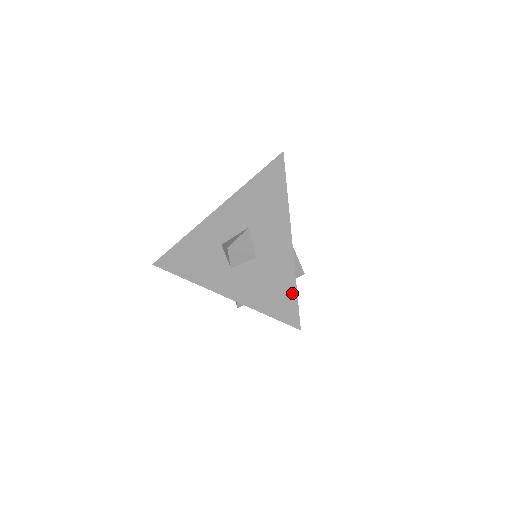
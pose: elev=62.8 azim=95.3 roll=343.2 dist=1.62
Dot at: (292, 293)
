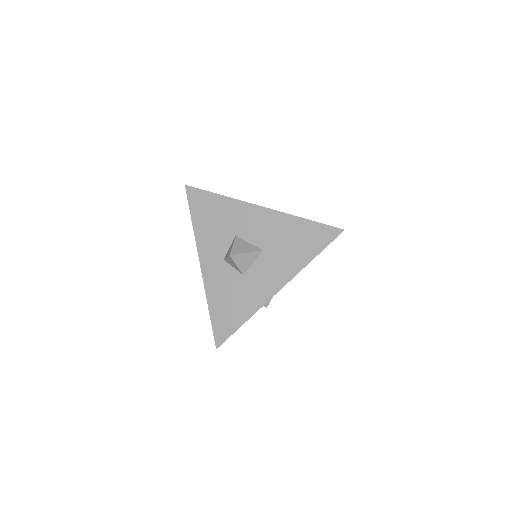
Dot at: (236, 325)
